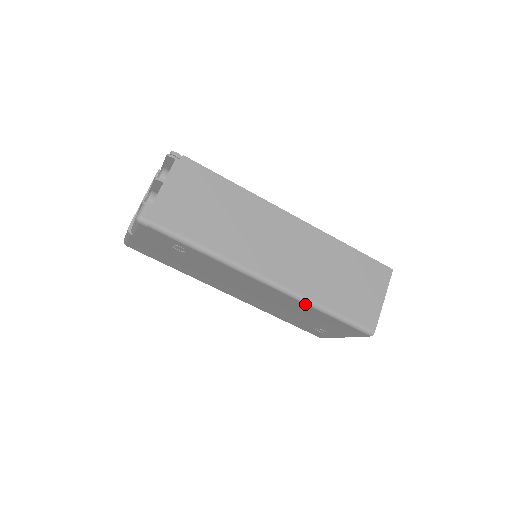
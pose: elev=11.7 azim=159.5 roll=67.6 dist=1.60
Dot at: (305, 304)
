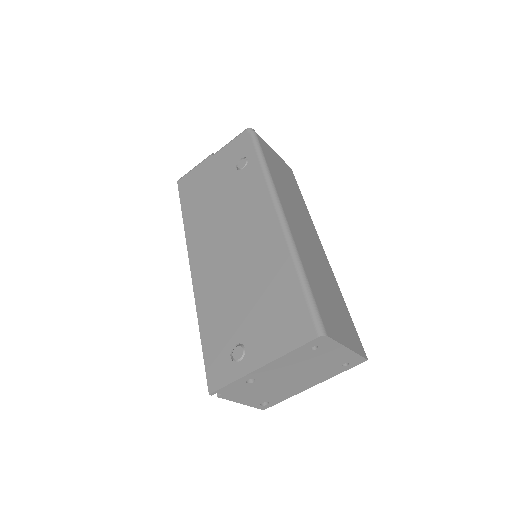
Dot at: (289, 253)
